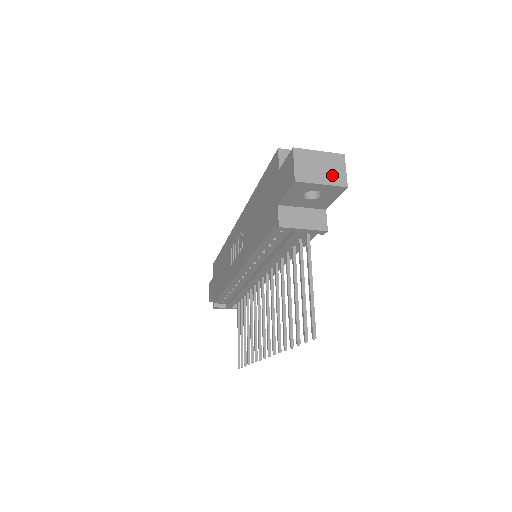
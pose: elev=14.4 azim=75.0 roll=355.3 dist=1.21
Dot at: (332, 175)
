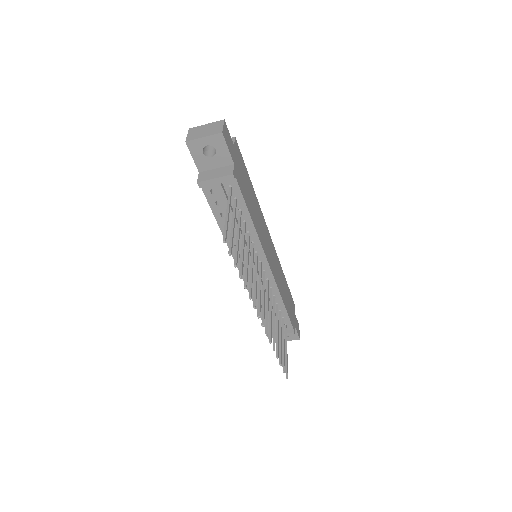
Dot at: (212, 131)
